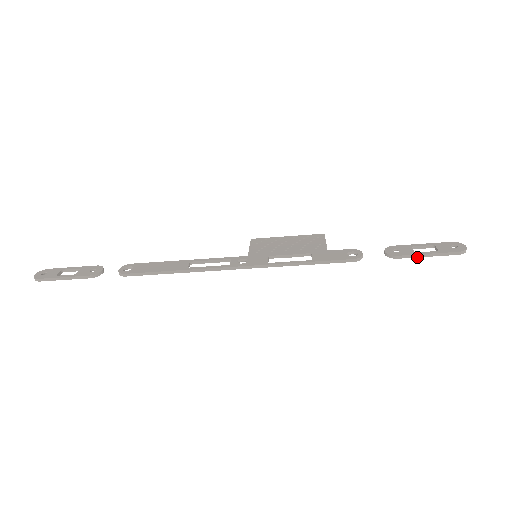
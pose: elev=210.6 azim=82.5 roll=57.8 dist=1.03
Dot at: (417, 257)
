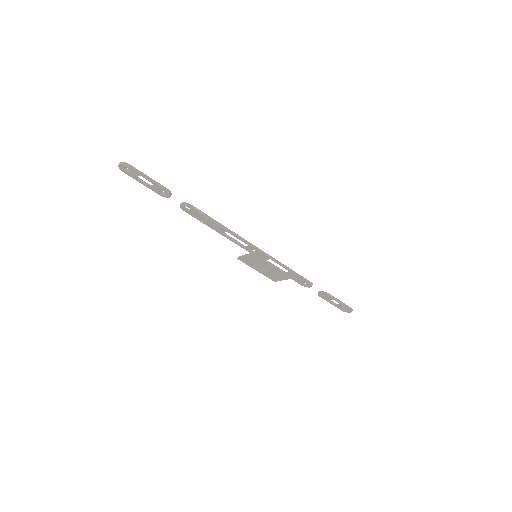
Dot at: (336, 300)
